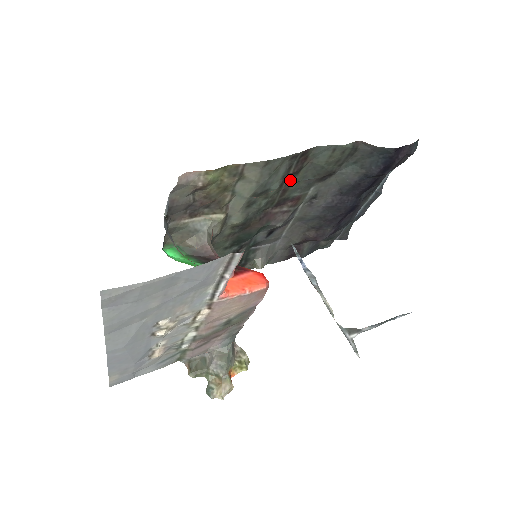
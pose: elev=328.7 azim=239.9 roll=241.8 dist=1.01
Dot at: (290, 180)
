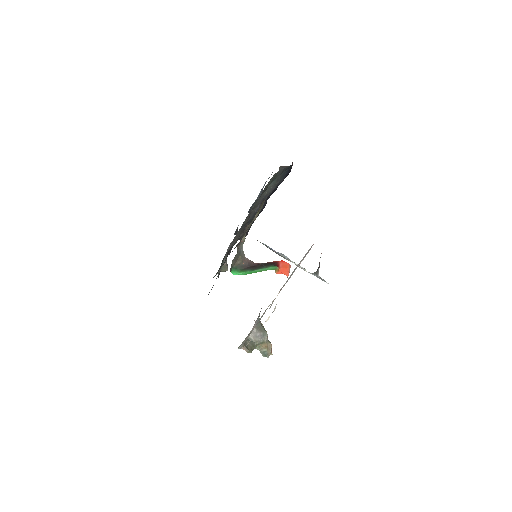
Dot at: occluded
